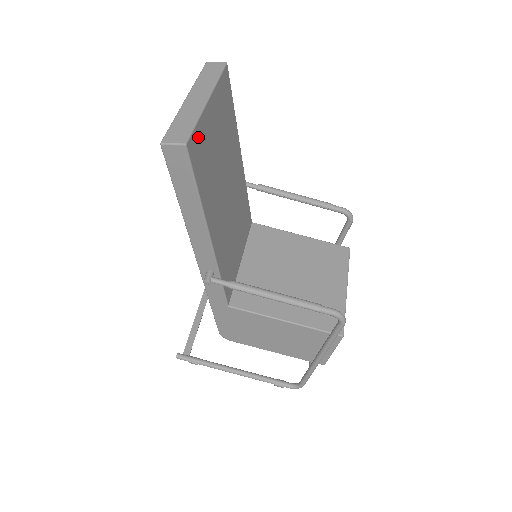
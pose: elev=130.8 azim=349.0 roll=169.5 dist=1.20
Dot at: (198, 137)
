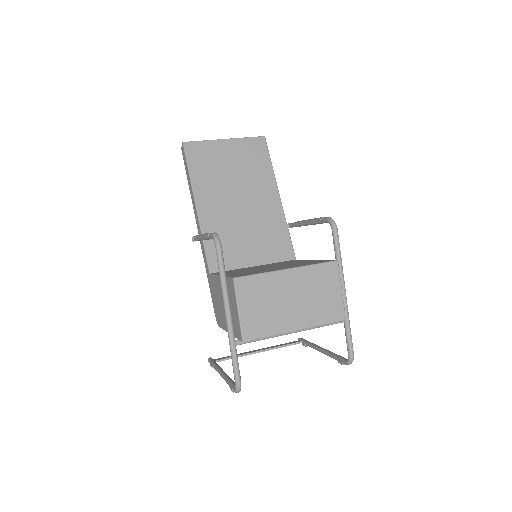
Dot at: (201, 147)
